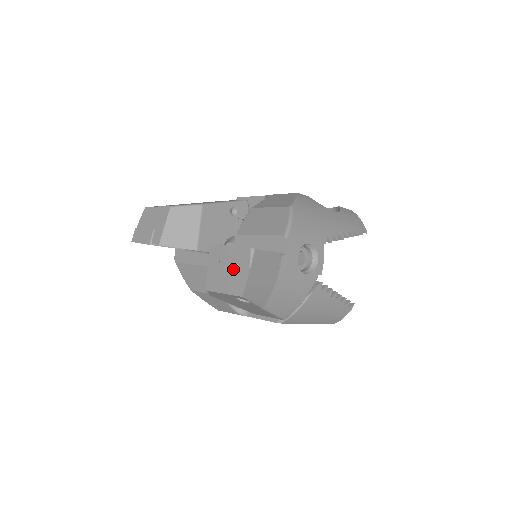
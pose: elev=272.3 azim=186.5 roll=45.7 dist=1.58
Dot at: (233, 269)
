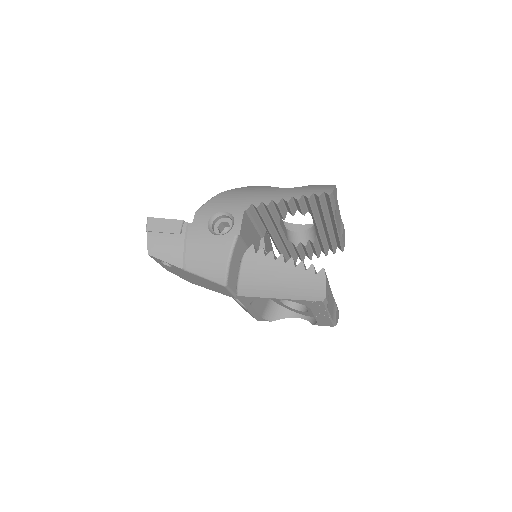
Dot at: occluded
